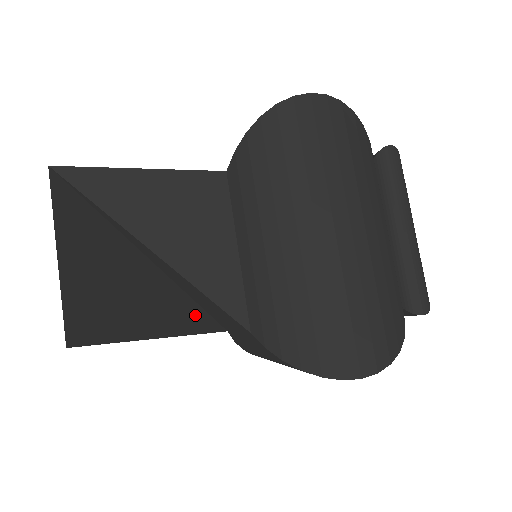
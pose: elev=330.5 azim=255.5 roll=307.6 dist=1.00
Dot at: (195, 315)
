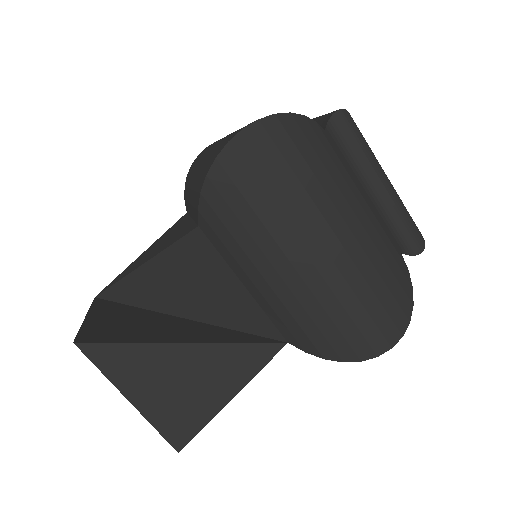
Dot at: occluded
